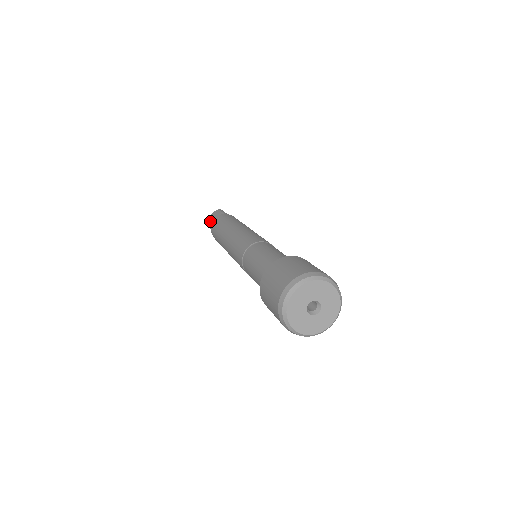
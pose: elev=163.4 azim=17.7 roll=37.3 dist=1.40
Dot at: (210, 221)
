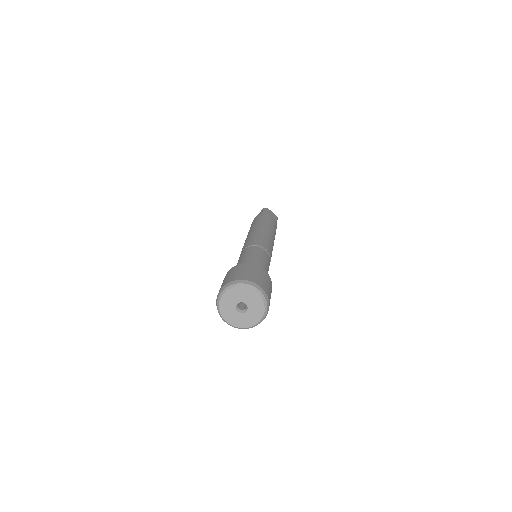
Dot at: occluded
